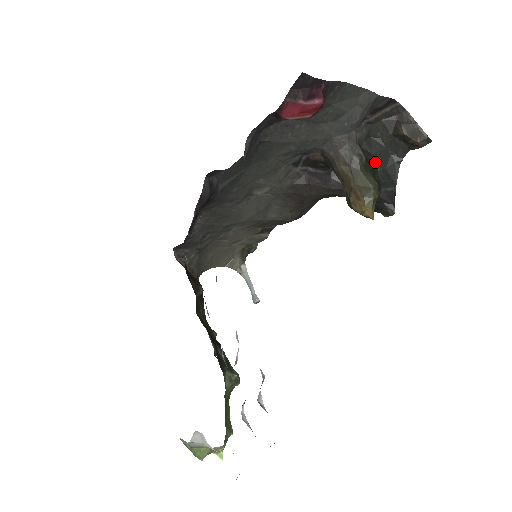
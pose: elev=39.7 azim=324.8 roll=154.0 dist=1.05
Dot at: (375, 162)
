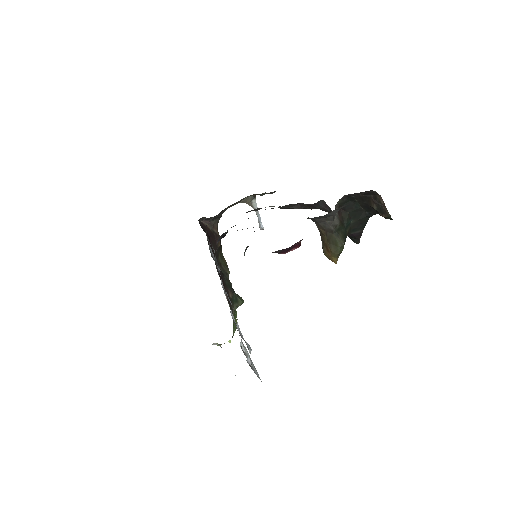
Dot at: (349, 218)
